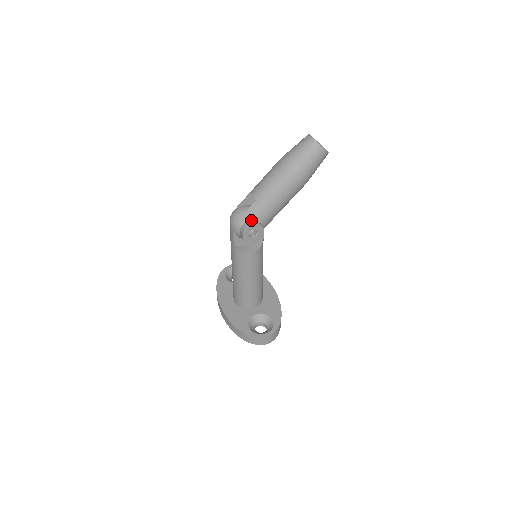
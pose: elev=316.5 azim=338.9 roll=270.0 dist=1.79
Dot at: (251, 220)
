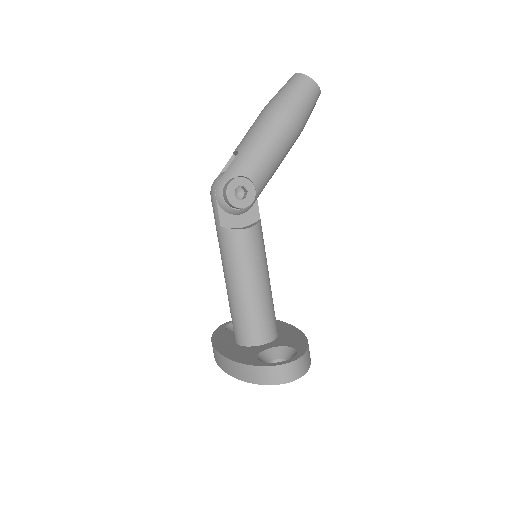
Dot at: (236, 175)
